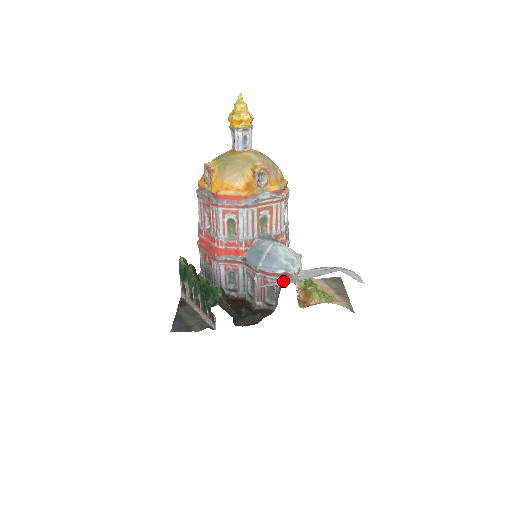
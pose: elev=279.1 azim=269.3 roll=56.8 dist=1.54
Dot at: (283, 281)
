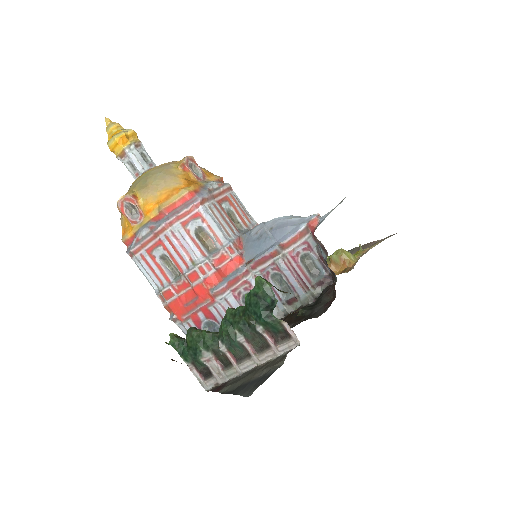
Dot at: occluded
